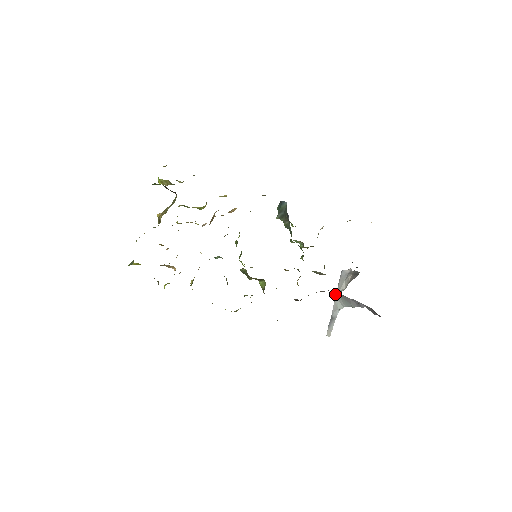
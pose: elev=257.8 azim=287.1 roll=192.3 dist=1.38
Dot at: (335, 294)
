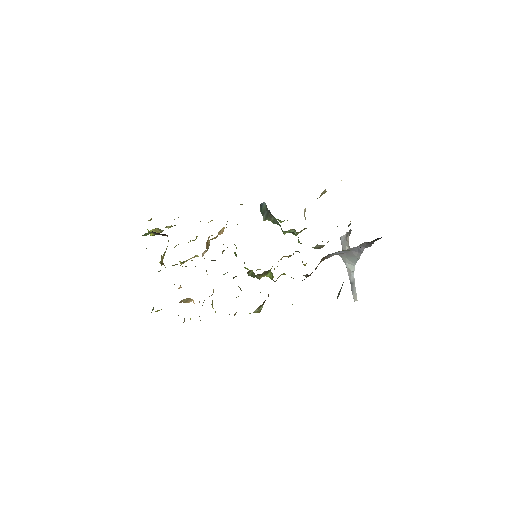
Dot at: occluded
